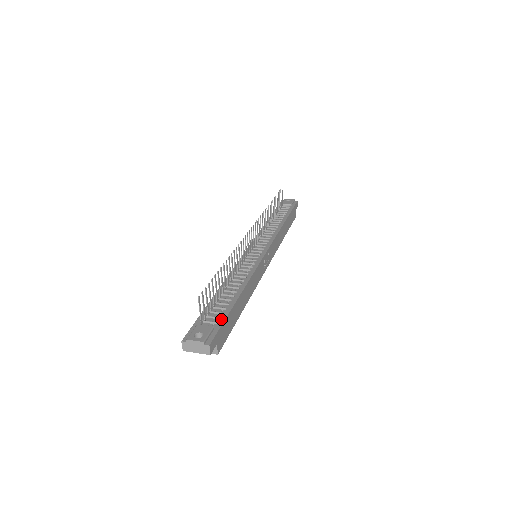
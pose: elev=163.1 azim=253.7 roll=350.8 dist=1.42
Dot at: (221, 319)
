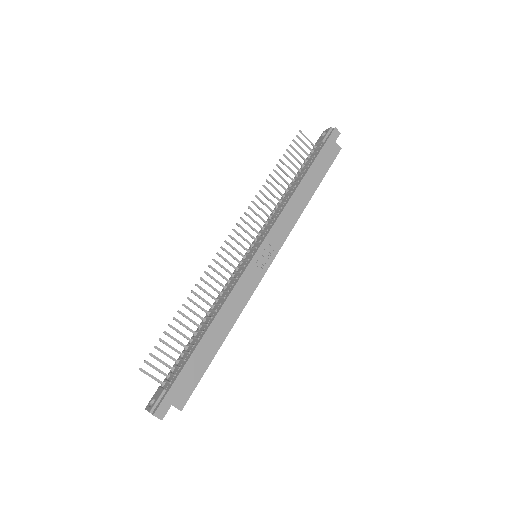
Dot at: (175, 376)
